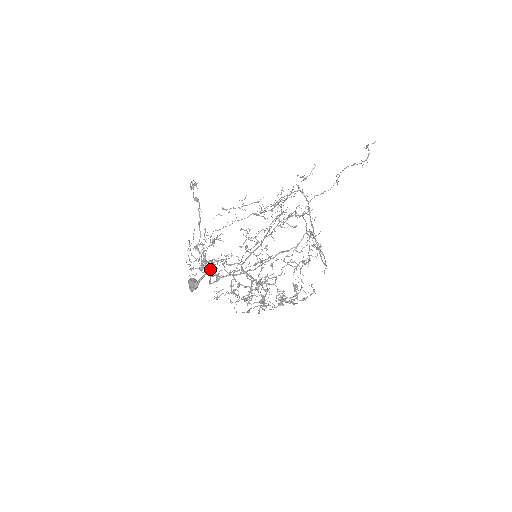
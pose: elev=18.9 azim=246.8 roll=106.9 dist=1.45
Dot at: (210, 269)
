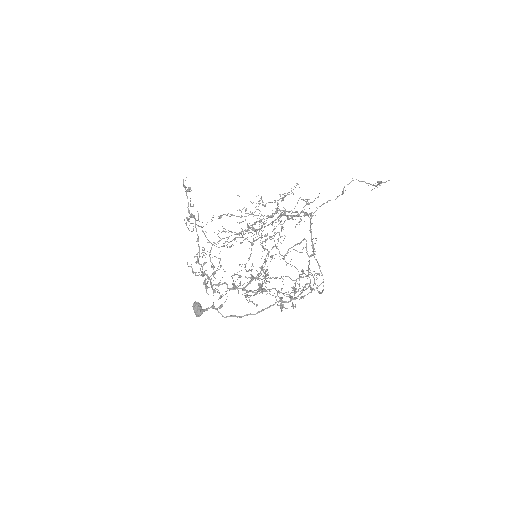
Dot at: occluded
